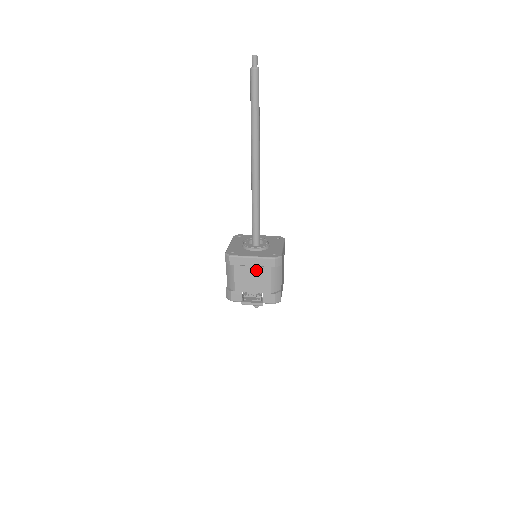
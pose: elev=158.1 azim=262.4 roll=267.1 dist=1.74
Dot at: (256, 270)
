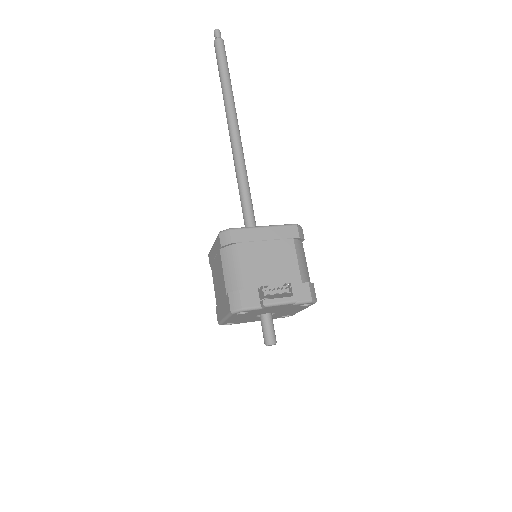
Dot at: (273, 246)
